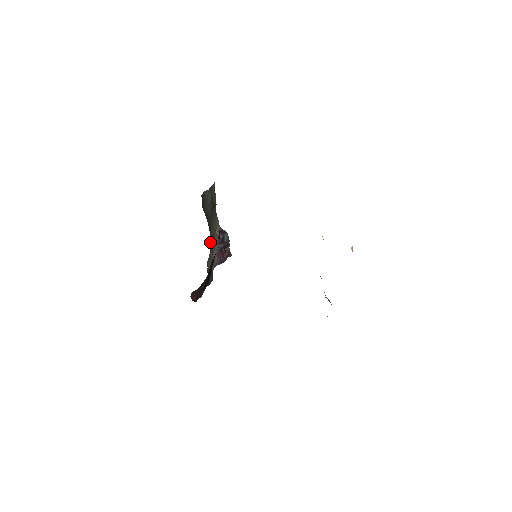
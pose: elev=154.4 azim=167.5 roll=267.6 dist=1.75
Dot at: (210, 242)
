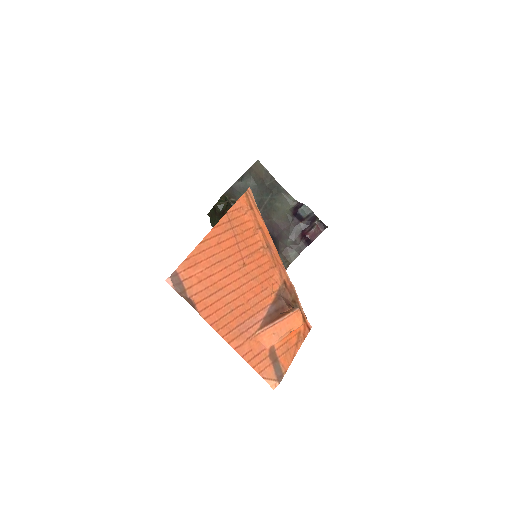
Dot at: occluded
